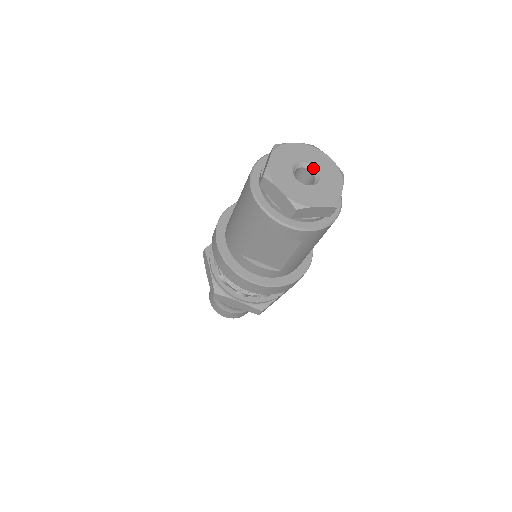
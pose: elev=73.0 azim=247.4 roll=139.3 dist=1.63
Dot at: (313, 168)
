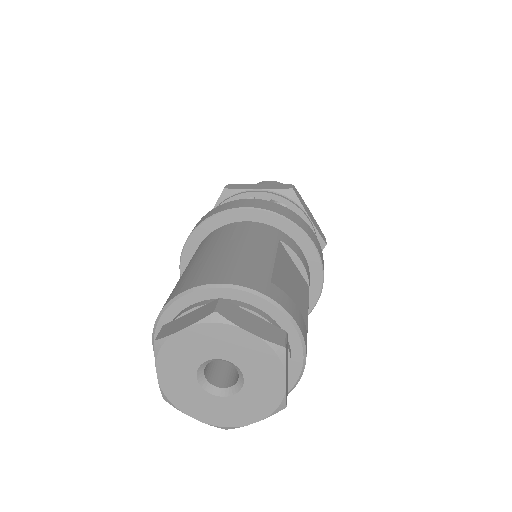
Dot at: (242, 376)
